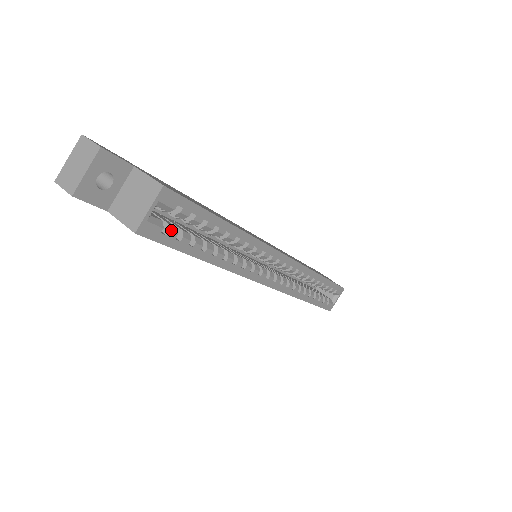
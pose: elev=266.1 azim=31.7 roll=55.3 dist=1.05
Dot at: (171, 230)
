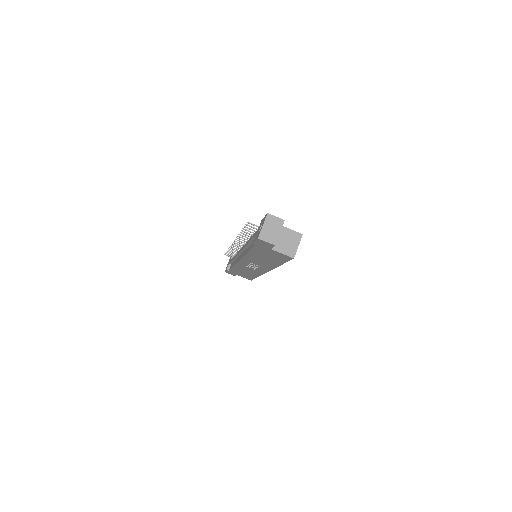
Dot at: occluded
